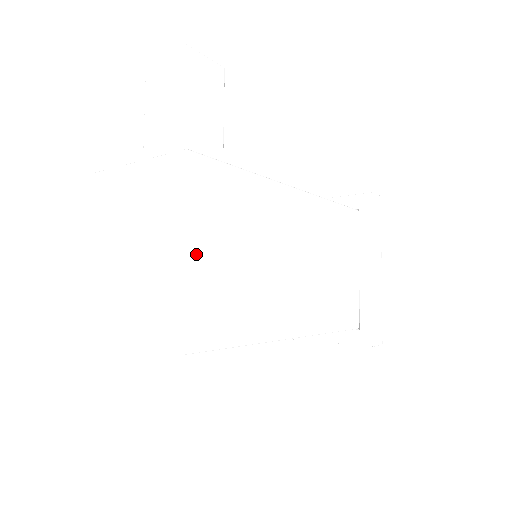
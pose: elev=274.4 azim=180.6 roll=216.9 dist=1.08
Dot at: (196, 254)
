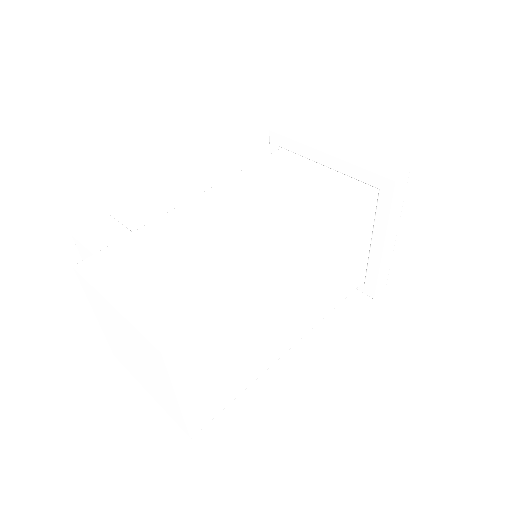
Dot at: (125, 299)
